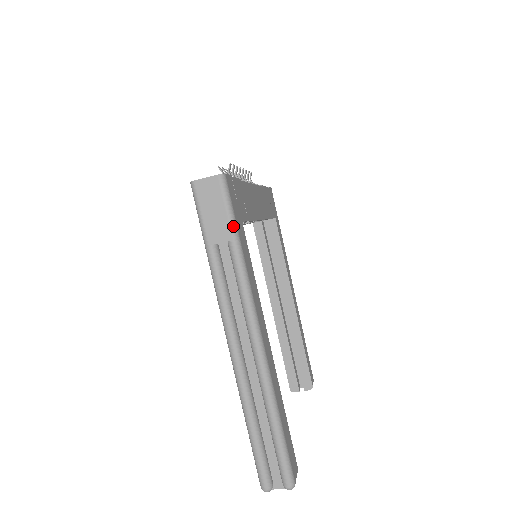
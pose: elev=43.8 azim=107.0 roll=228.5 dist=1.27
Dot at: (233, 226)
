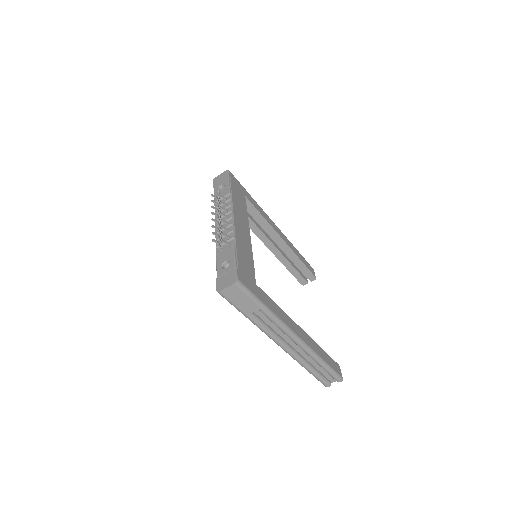
Dot at: (257, 302)
